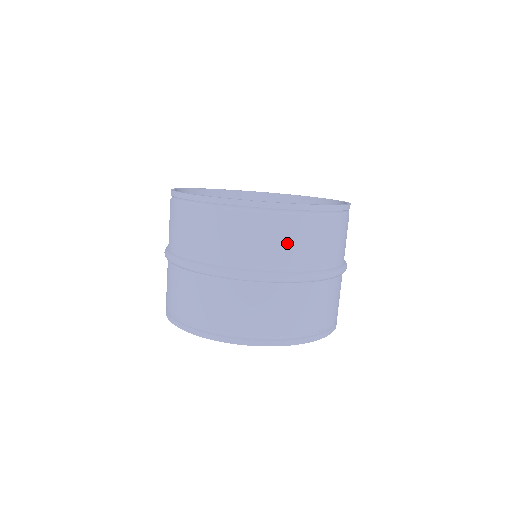
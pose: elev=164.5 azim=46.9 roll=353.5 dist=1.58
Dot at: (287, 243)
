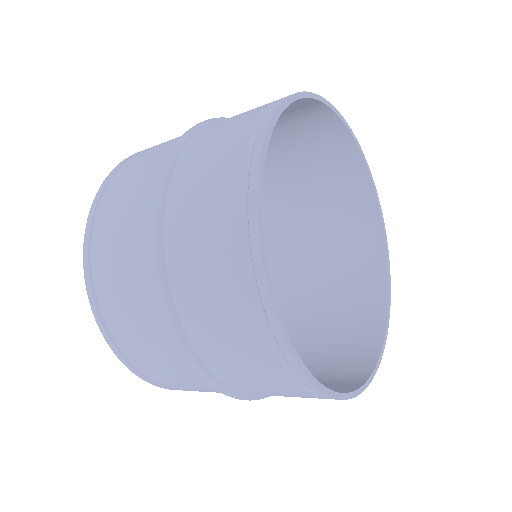
Dot at: (222, 328)
